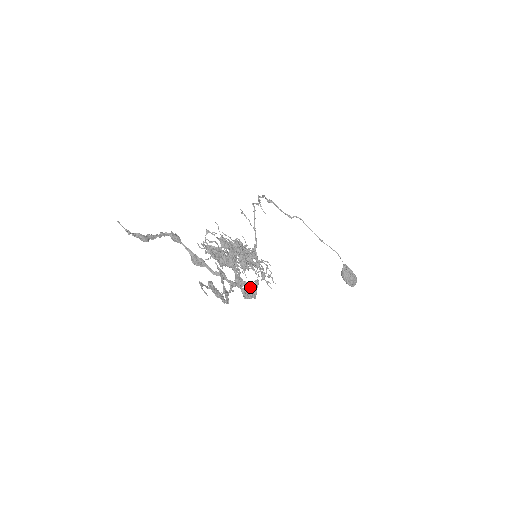
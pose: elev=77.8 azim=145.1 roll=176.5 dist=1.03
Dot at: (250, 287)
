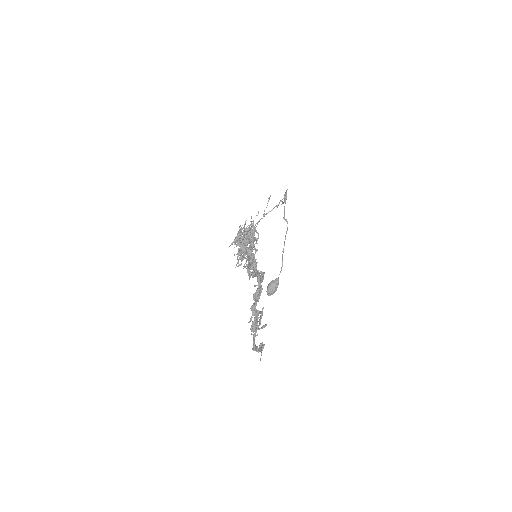
Dot at: occluded
